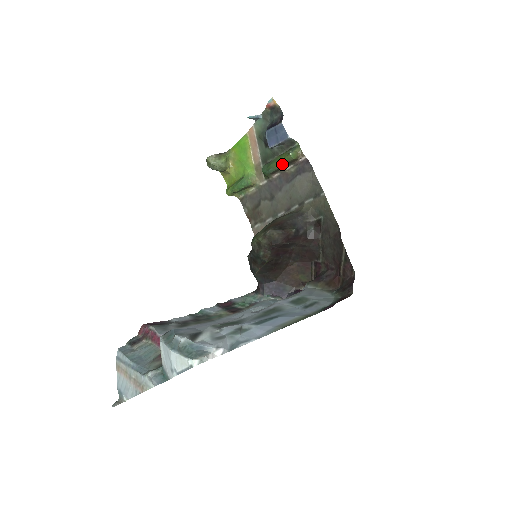
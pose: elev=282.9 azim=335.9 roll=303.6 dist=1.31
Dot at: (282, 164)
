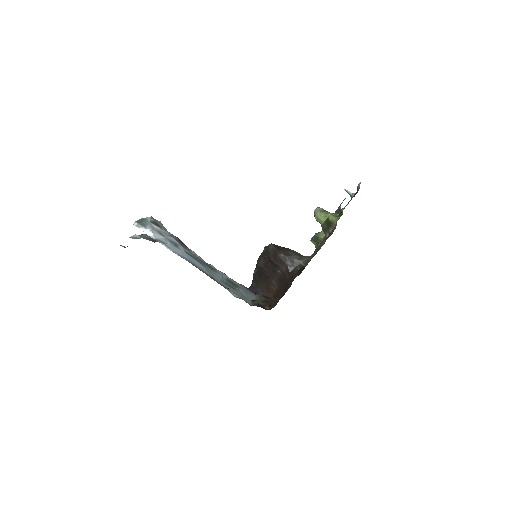
Dot at: (326, 223)
